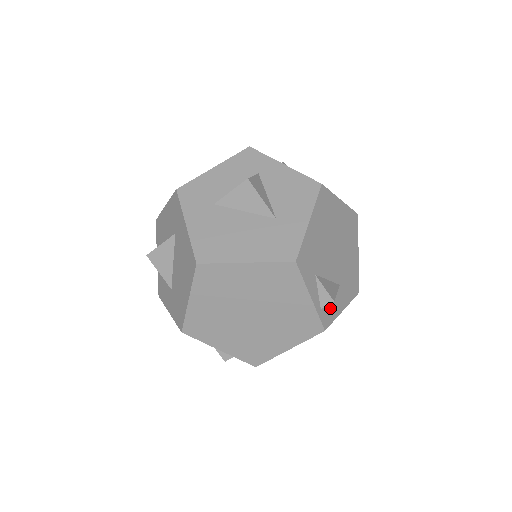
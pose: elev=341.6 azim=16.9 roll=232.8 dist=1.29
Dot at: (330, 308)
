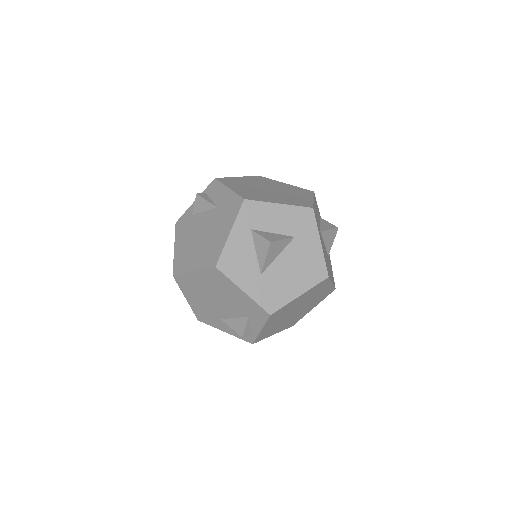
Dot at: occluded
